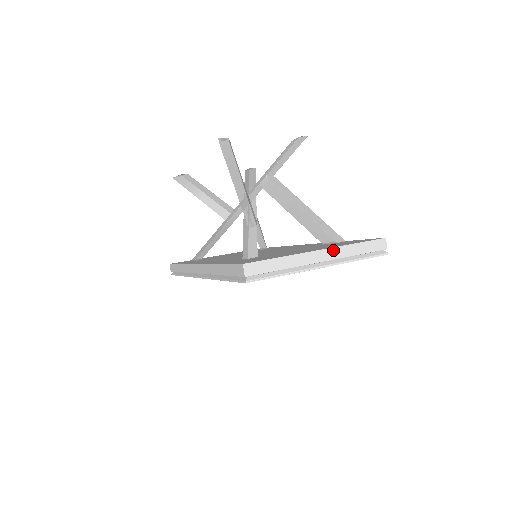
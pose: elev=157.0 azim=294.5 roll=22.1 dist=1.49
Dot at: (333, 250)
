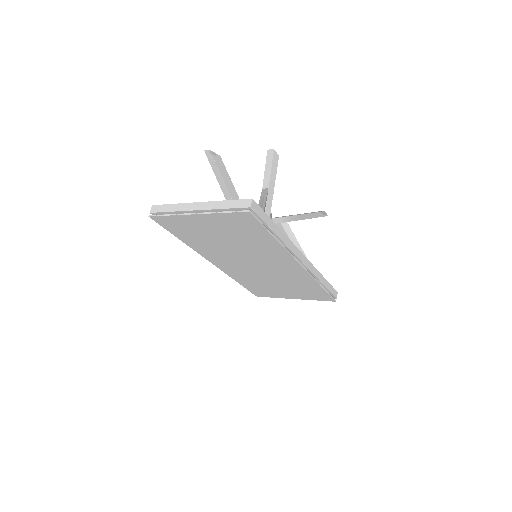
Dot at: (208, 203)
